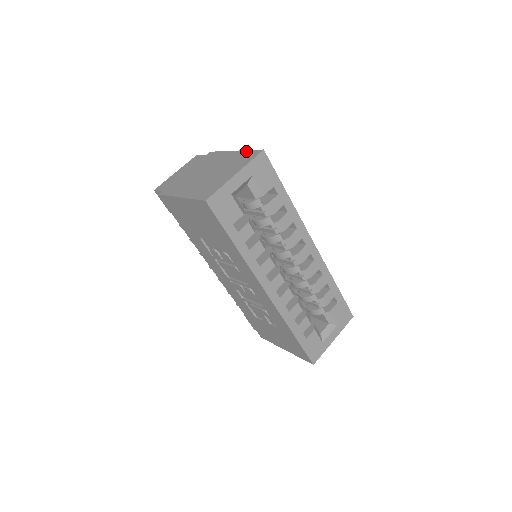
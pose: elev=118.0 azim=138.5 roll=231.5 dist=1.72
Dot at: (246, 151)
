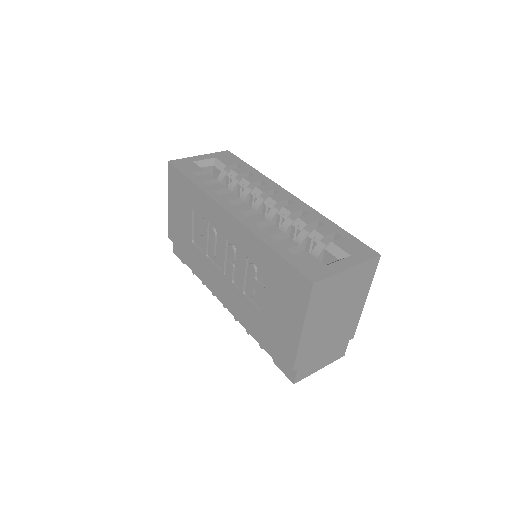
Dot at: occluded
